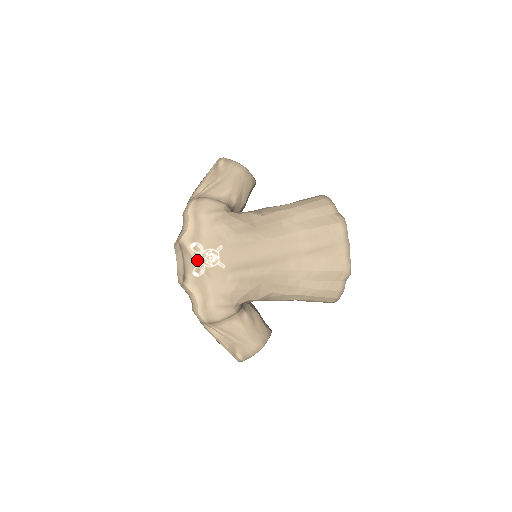
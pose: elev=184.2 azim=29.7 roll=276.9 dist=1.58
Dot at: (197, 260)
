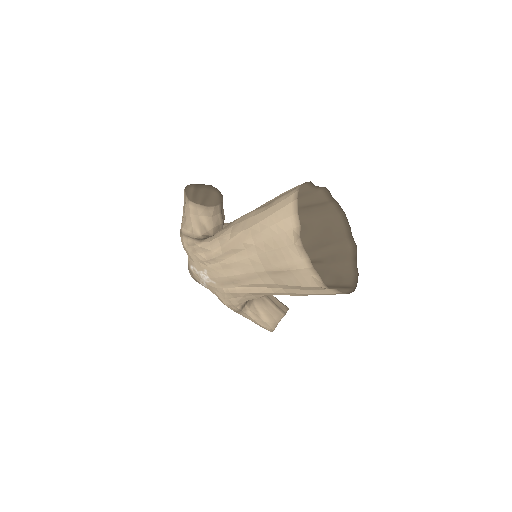
Dot at: (198, 277)
